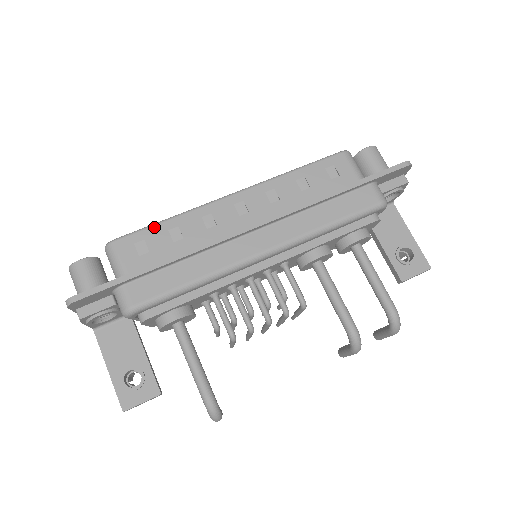
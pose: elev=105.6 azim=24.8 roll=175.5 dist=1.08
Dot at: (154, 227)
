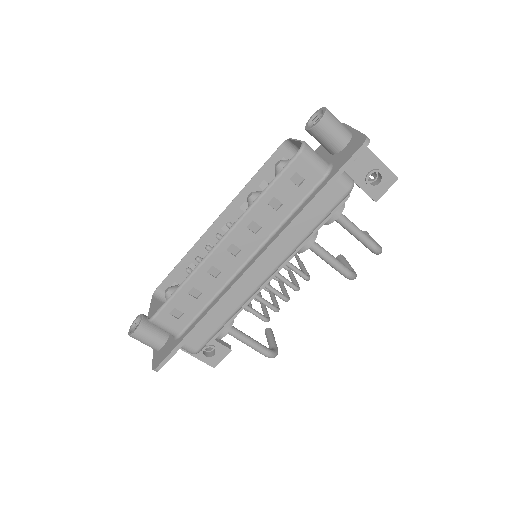
Dot at: (176, 296)
